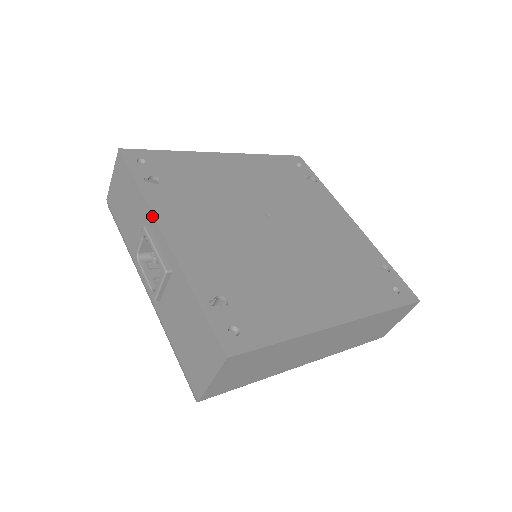
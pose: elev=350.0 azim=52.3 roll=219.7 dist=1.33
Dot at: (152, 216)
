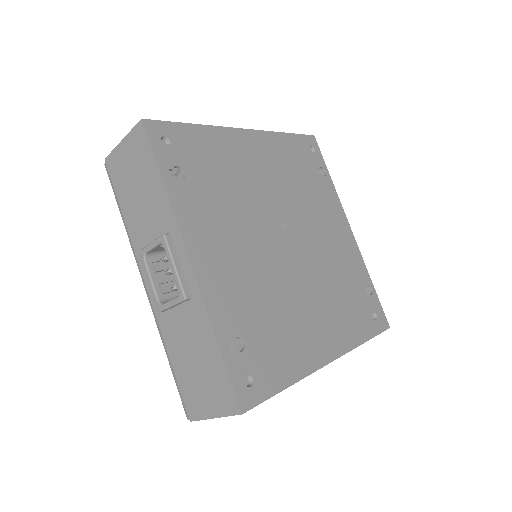
Dot at: (177, 228)
